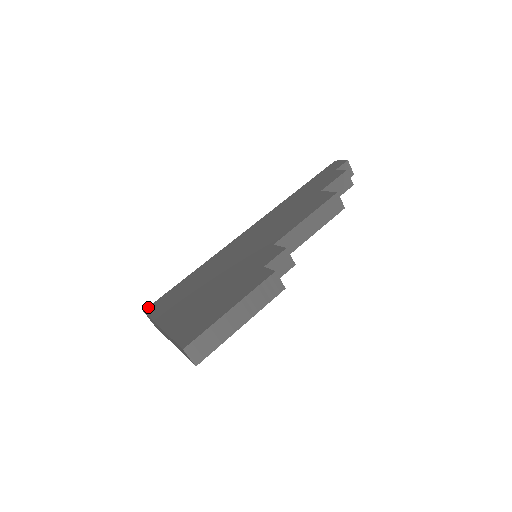
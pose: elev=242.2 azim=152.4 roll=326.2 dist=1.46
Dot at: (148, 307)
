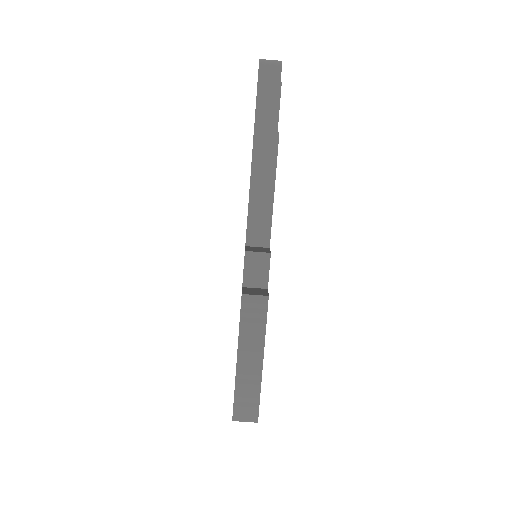
Dot at: occluded
